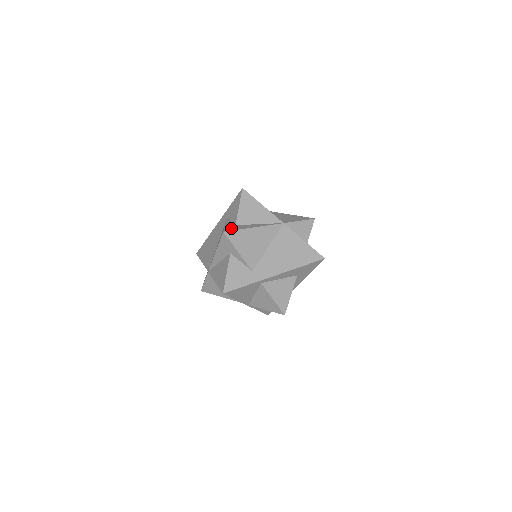
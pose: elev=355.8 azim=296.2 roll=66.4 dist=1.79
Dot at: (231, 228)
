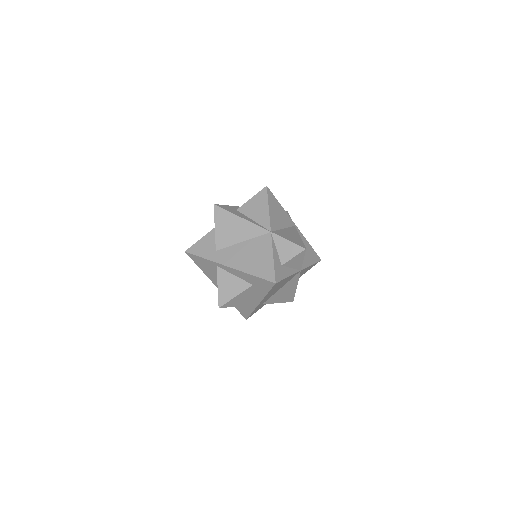
Dot at: (226, 207)
